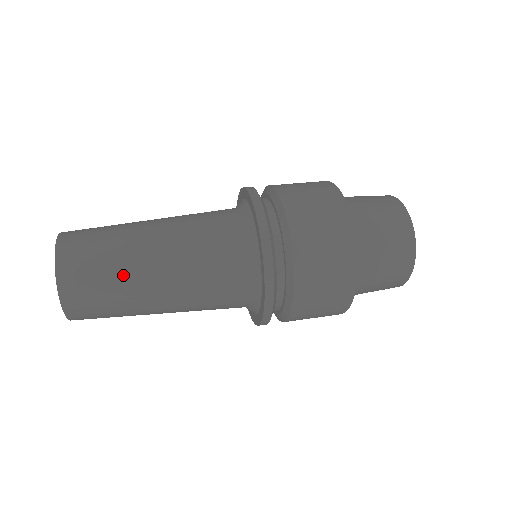
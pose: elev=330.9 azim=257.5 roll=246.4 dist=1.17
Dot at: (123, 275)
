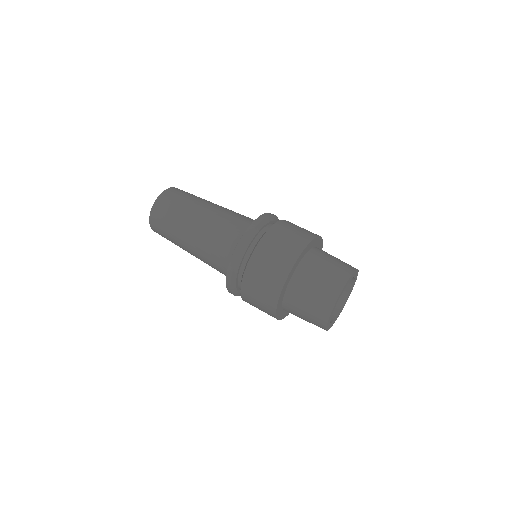
Dot at: (182, 213)
